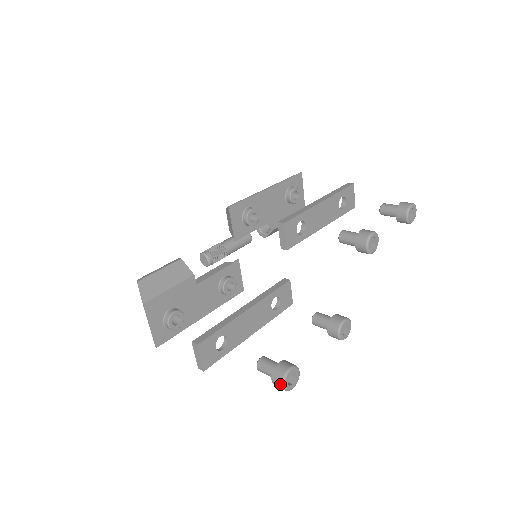
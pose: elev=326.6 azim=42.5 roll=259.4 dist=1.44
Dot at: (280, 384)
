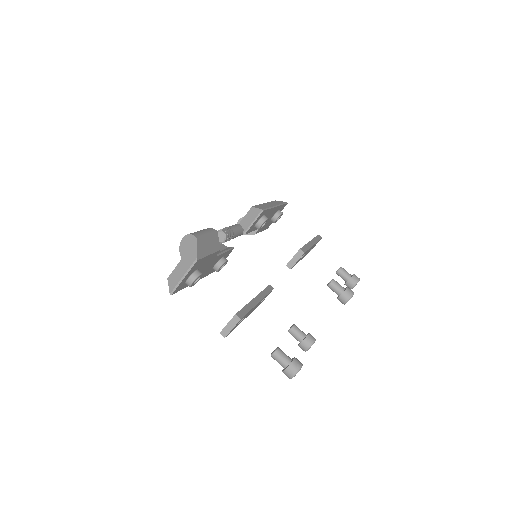
Dot at: (293, 374)
